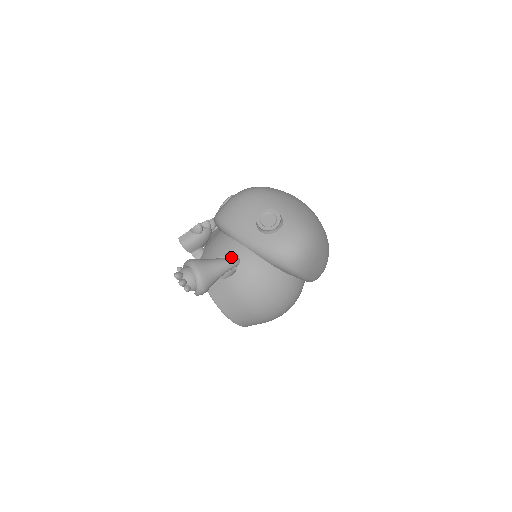
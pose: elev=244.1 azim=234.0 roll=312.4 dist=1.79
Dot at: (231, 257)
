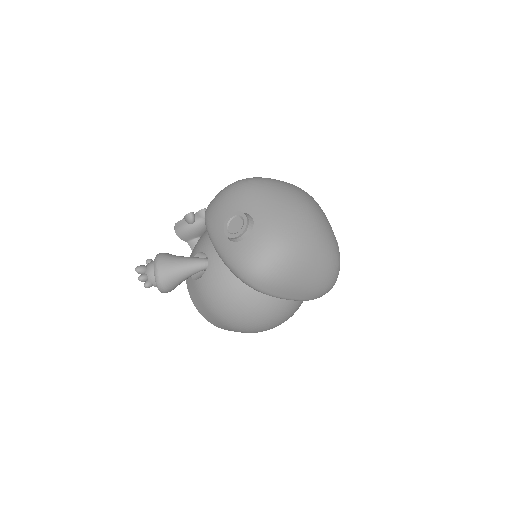
Dot at: (202, 258)
